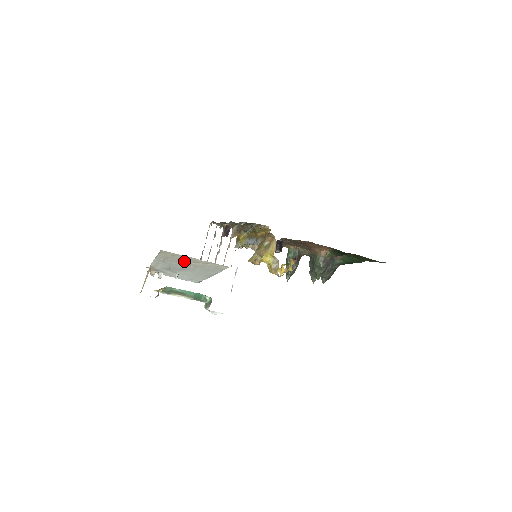
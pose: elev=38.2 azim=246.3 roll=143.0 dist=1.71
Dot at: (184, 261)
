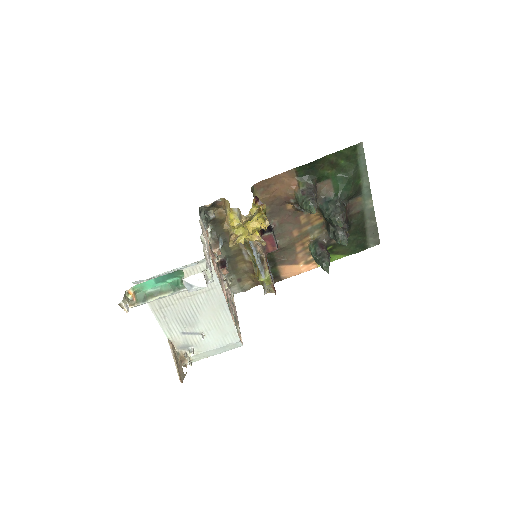
Dot at: occluded
